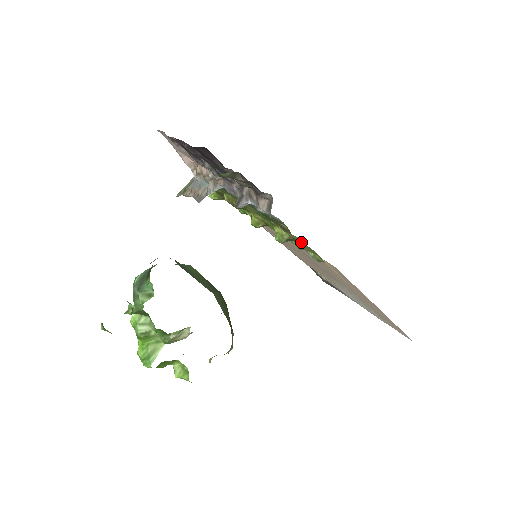
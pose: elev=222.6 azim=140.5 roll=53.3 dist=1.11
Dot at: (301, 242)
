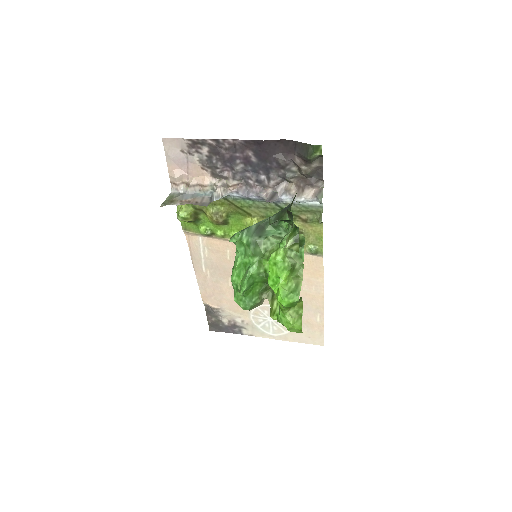
Dot at: (310, 234)
